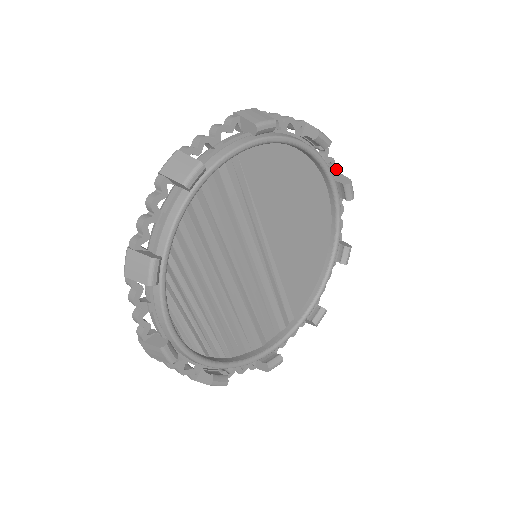
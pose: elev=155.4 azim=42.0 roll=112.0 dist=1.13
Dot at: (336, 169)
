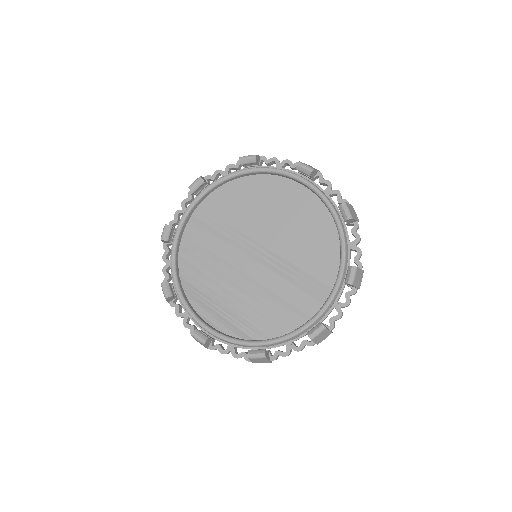
Dot at: (296, 163)
